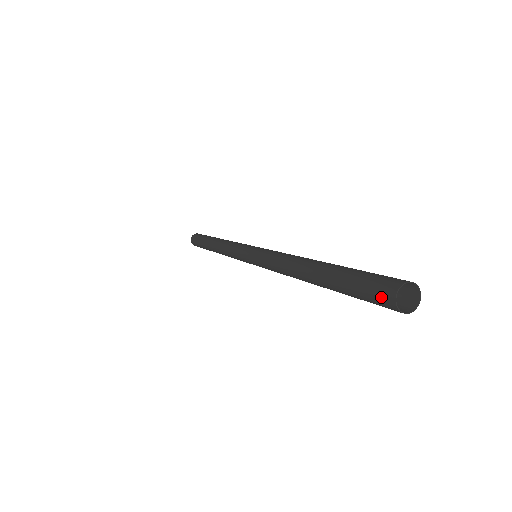
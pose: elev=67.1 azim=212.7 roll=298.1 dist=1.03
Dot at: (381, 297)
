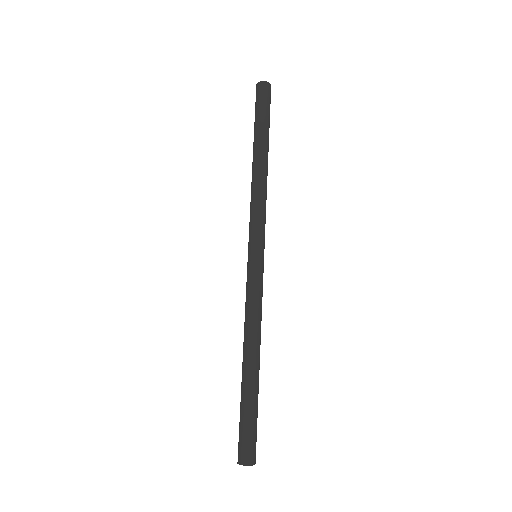
Dot at: (260, 90)
